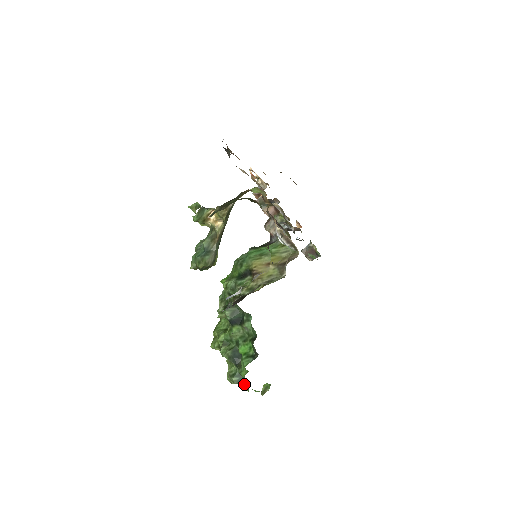
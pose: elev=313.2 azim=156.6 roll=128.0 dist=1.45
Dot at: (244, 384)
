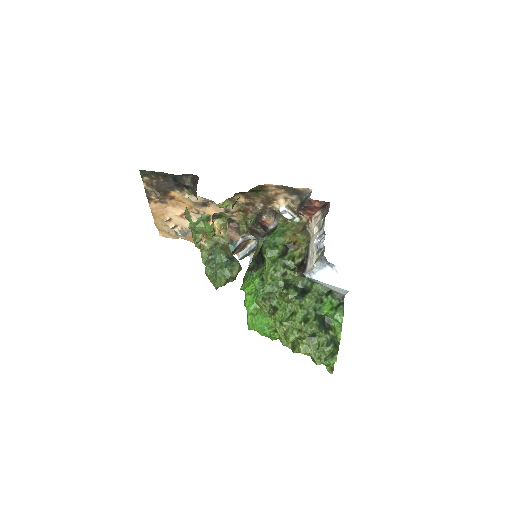
Dot at: occluded
